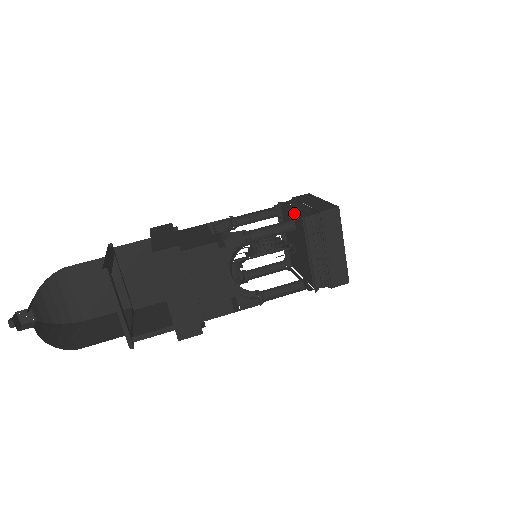
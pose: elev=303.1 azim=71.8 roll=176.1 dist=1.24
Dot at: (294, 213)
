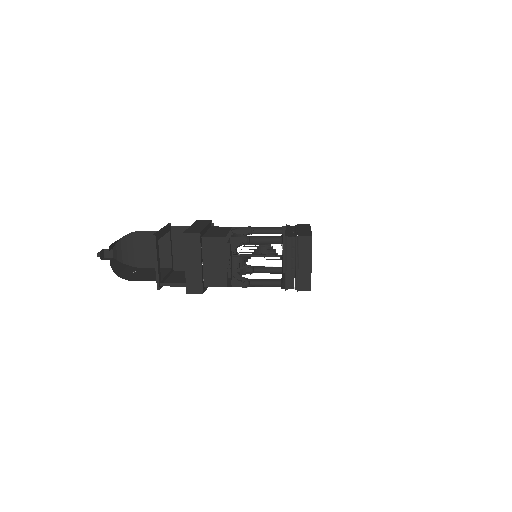
Dot at: occluded
